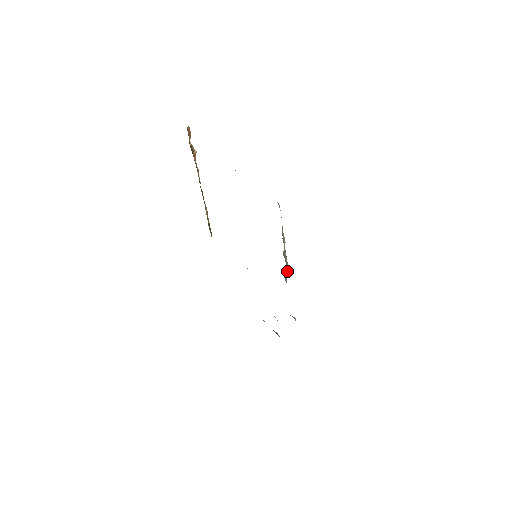
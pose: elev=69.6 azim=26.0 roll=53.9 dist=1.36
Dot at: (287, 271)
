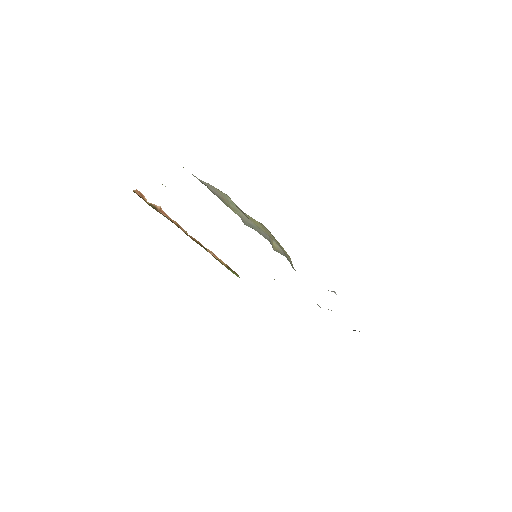
Dot at: occluded
